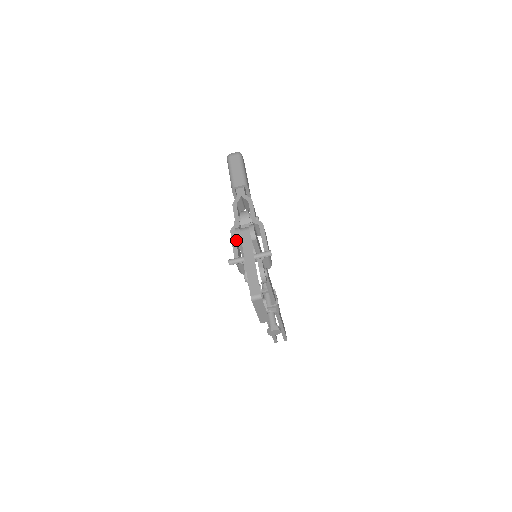
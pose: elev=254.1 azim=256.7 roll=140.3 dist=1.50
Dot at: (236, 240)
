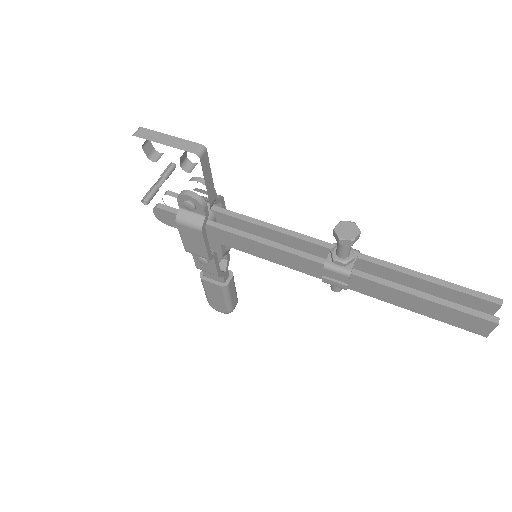
Dot at: occluded
